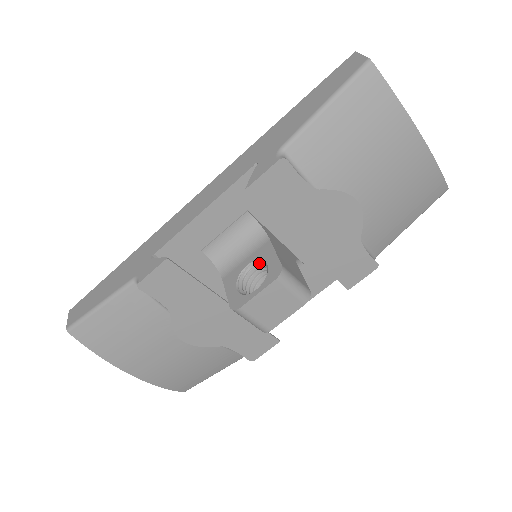
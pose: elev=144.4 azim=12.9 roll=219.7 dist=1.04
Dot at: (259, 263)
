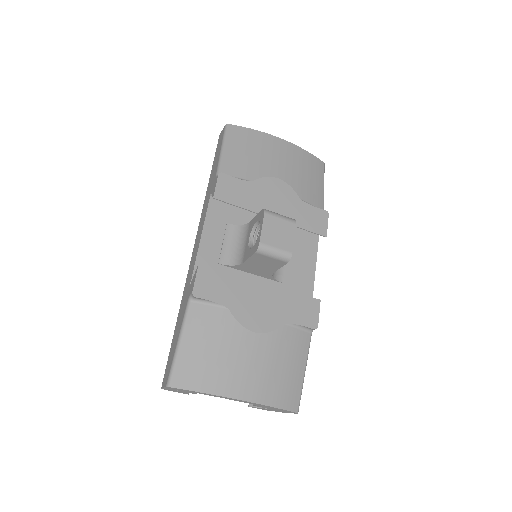
Dot at: (253, 231)
